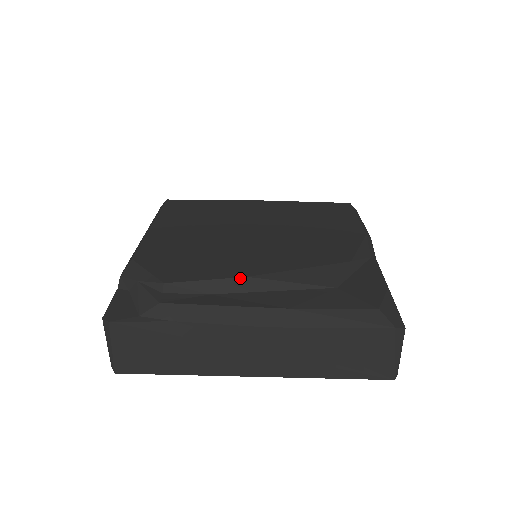
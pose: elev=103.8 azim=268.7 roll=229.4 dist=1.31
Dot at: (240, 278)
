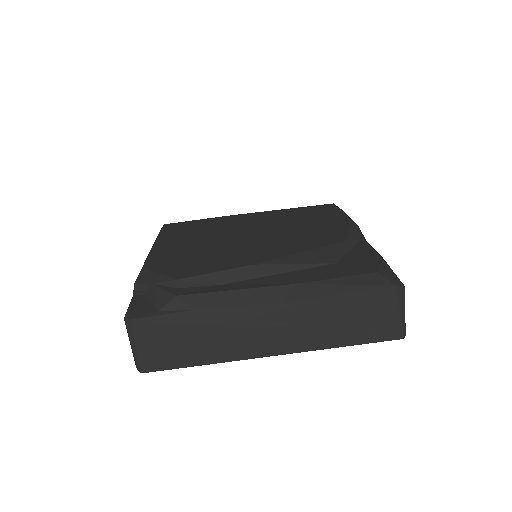
Dot at: (246, 266)
